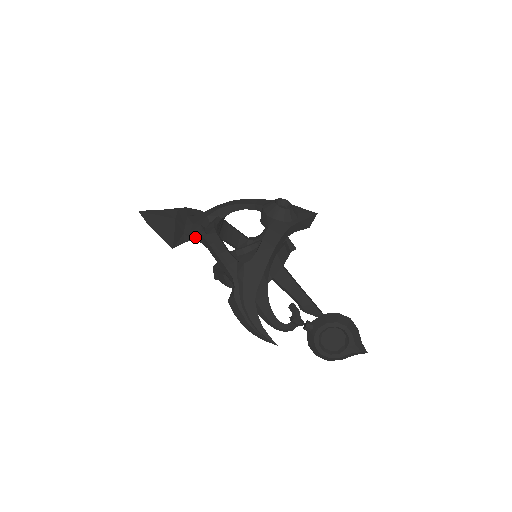
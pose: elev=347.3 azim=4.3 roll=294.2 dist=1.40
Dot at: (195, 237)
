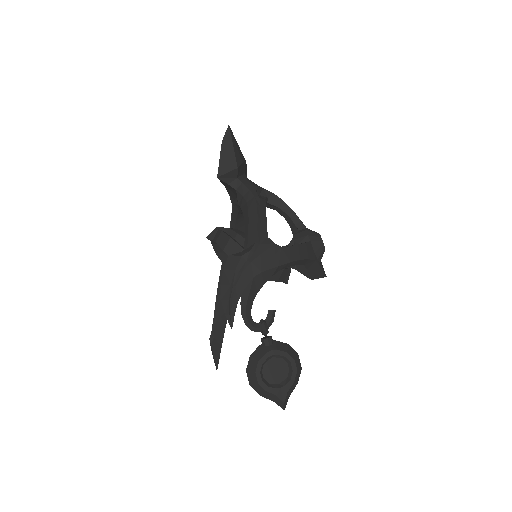
Dot at: (244, 189)
